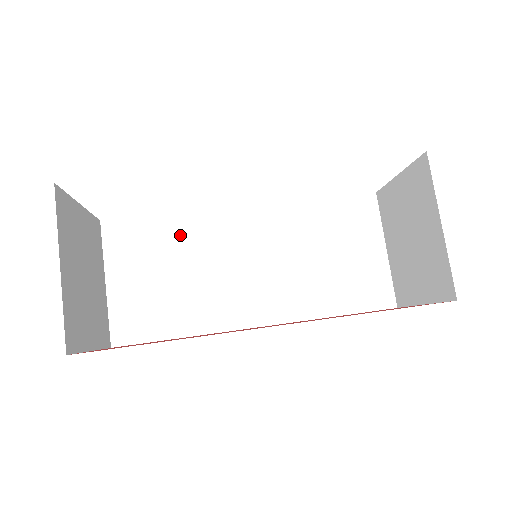
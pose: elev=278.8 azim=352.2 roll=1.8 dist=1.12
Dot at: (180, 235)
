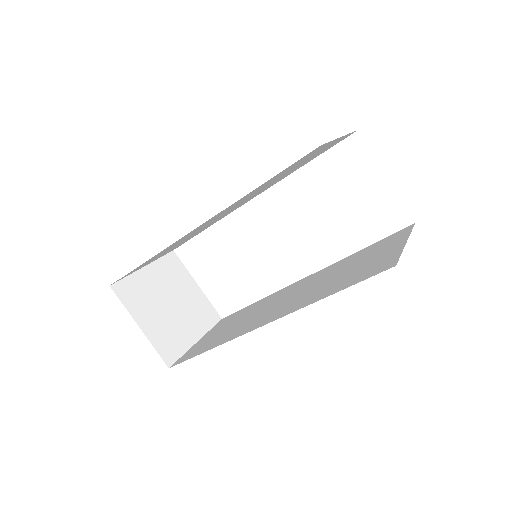
Dot at: (255, 306)
